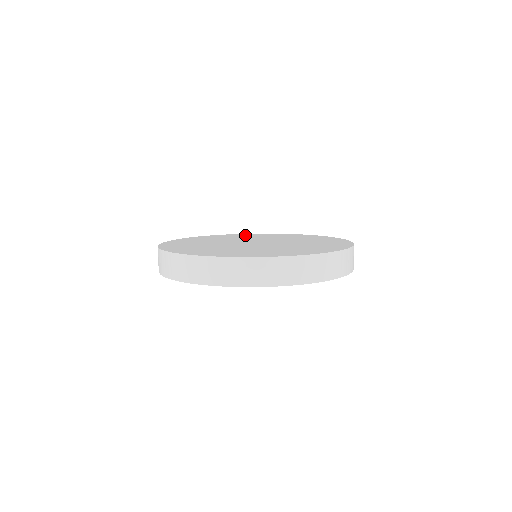
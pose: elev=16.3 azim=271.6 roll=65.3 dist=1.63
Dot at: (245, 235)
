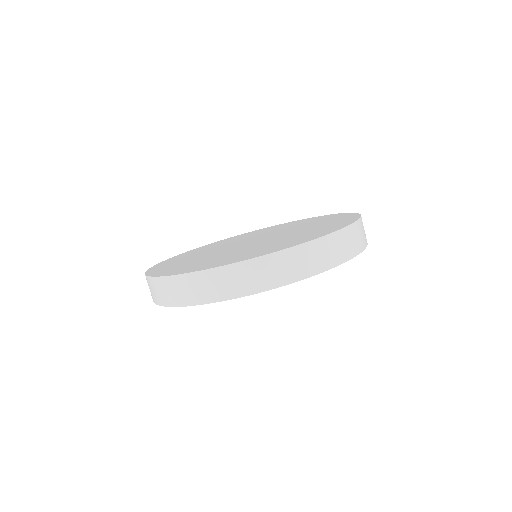
Dot at: (252, 233)
